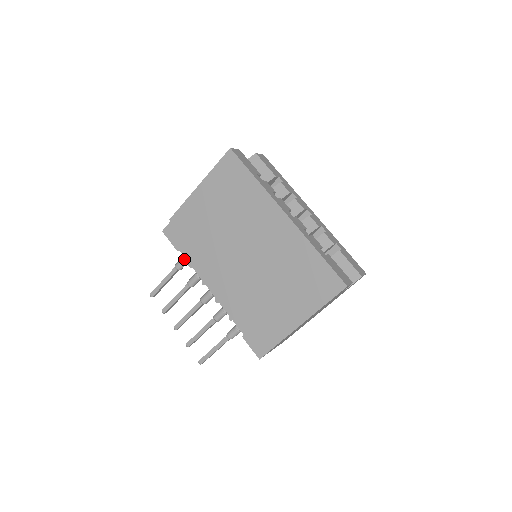
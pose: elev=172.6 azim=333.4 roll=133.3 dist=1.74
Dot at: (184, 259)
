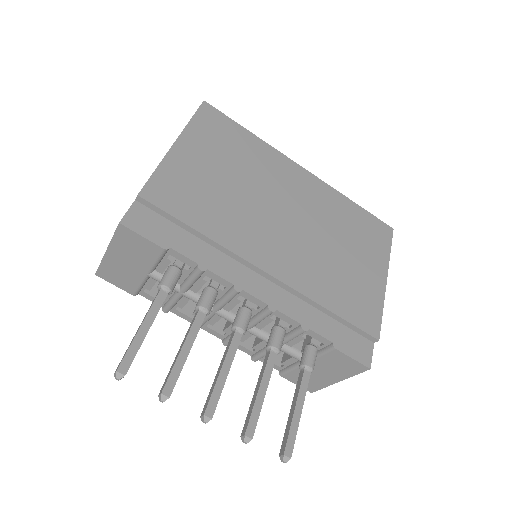
Dot at: (177, 267)
